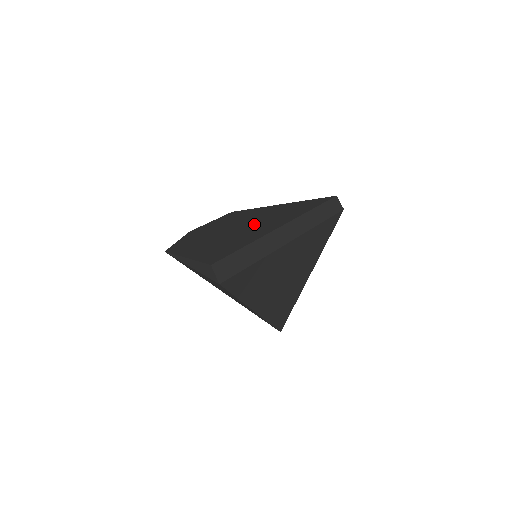
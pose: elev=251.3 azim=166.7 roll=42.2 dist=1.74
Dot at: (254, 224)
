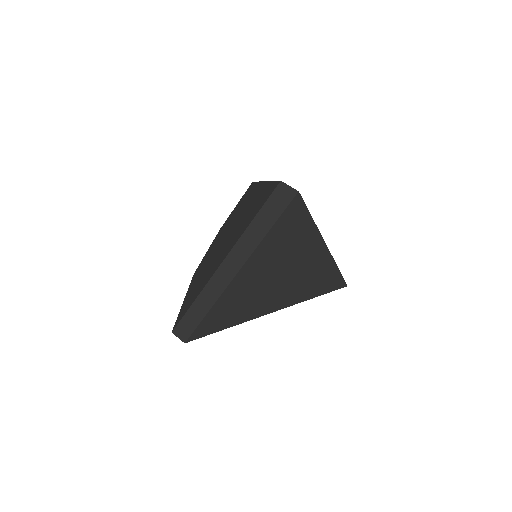
Dot at: (225, 243)
